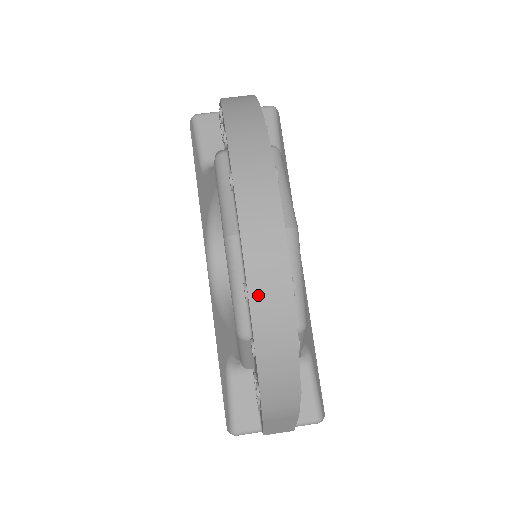
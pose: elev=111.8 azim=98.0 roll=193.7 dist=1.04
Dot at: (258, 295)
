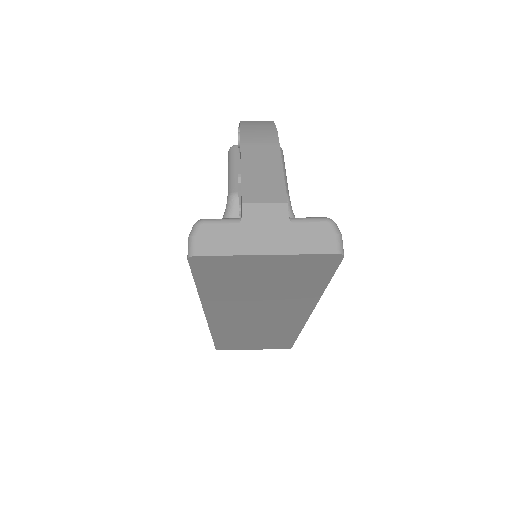
Dot at: occluded
